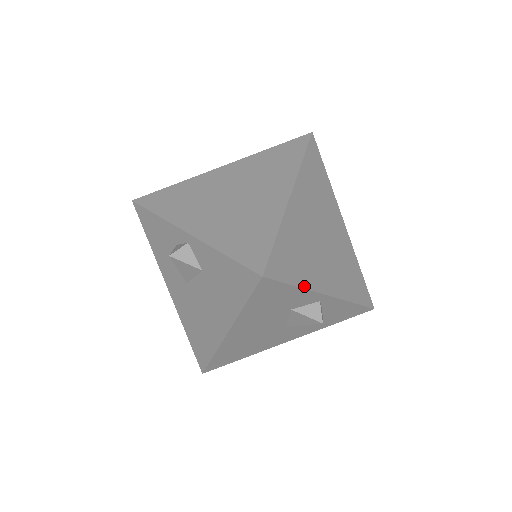
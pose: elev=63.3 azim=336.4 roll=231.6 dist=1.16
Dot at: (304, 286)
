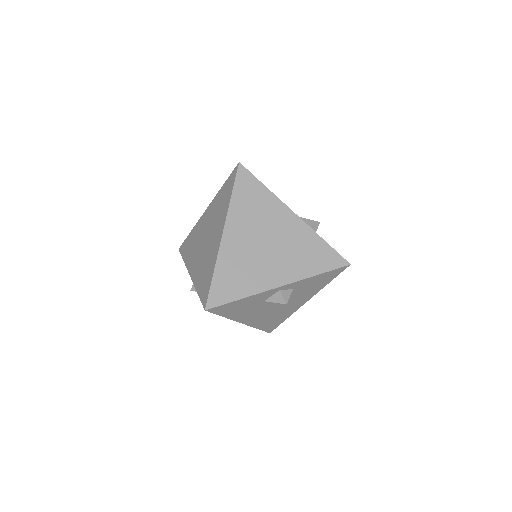
Dot at: (249, 294)
